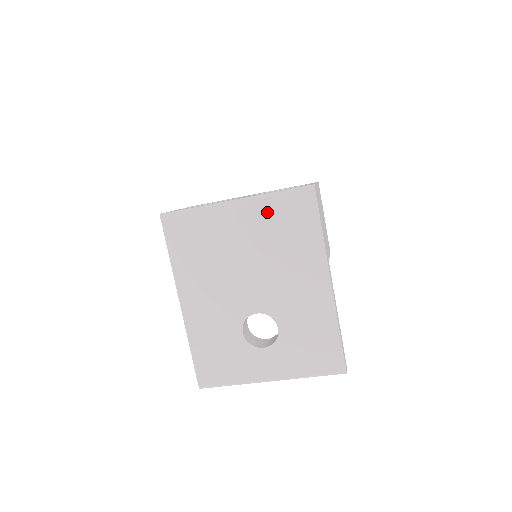
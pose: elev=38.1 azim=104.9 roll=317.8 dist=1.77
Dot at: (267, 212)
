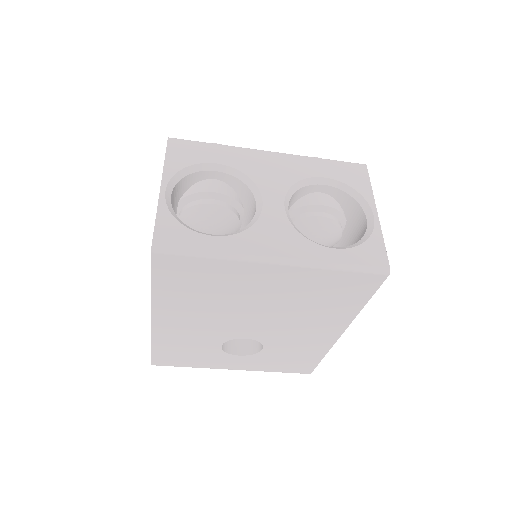
Dot at: (313, 280)
